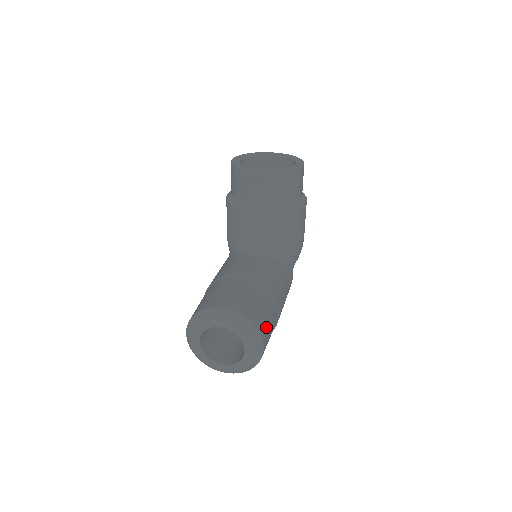
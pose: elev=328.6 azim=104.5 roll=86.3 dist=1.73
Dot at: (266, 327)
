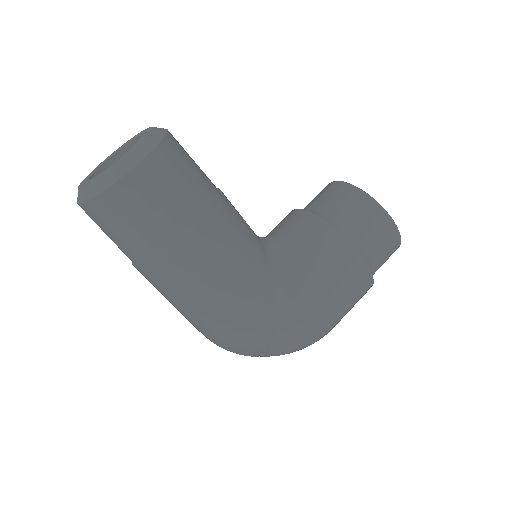
Dot at: (167, 175)
